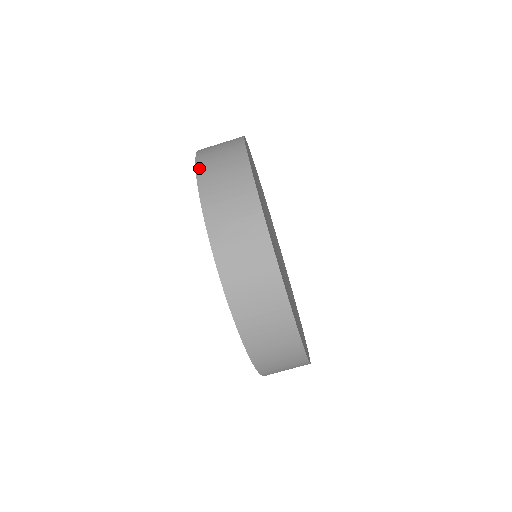
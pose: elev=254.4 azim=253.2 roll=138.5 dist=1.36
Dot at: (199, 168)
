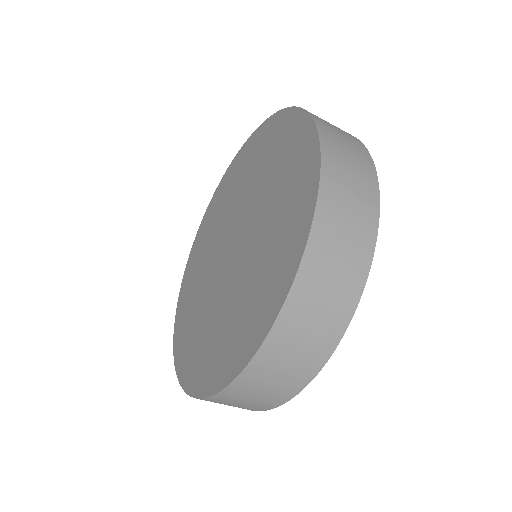
Dot at: (248, 371)
